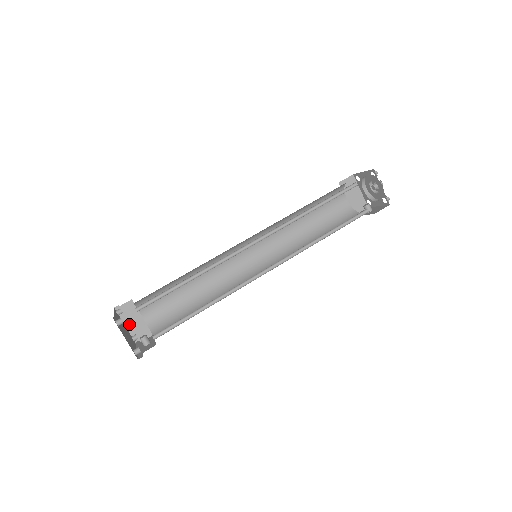
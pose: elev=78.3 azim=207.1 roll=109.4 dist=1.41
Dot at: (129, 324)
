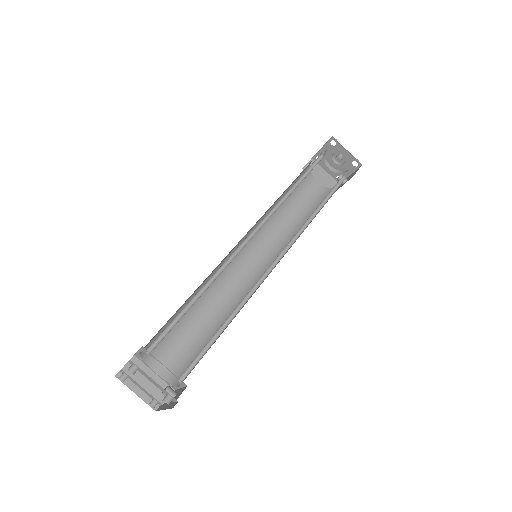
Dot at: (140, 390)
